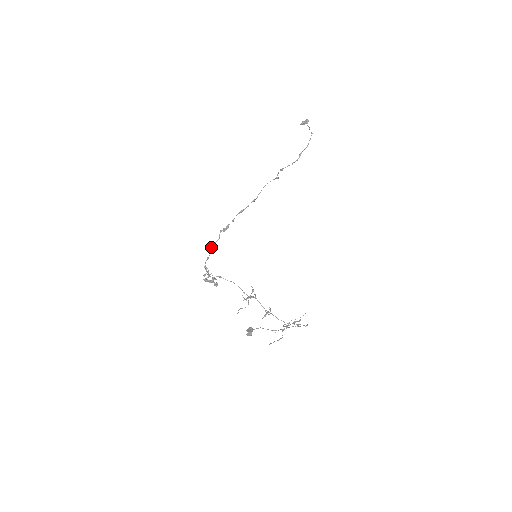
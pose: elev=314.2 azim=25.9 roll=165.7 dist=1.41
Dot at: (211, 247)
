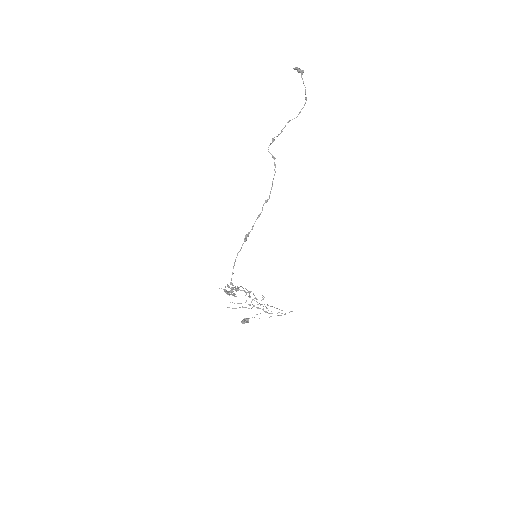
Dot at: (235, 261)
